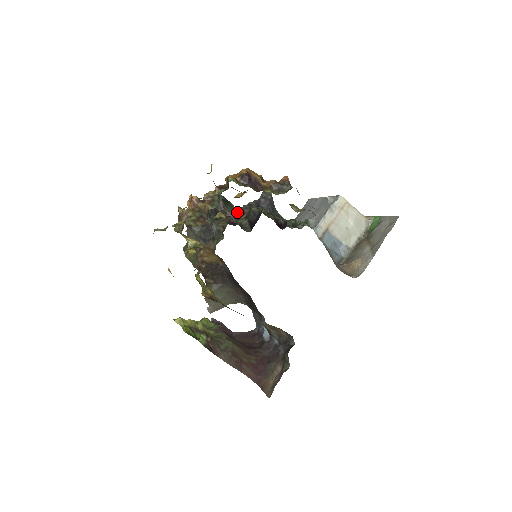
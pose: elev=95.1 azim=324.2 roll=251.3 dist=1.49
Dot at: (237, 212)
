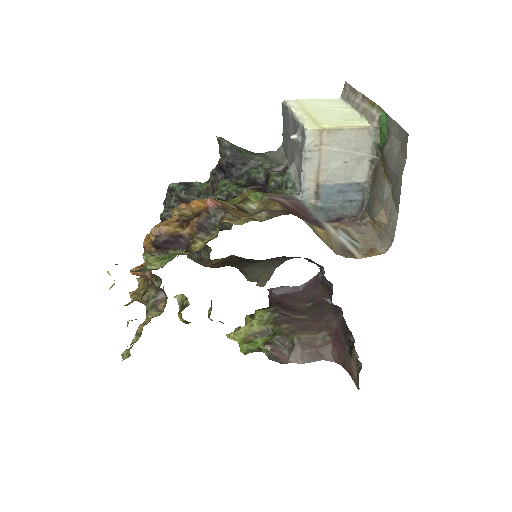
Dot at: occluded
